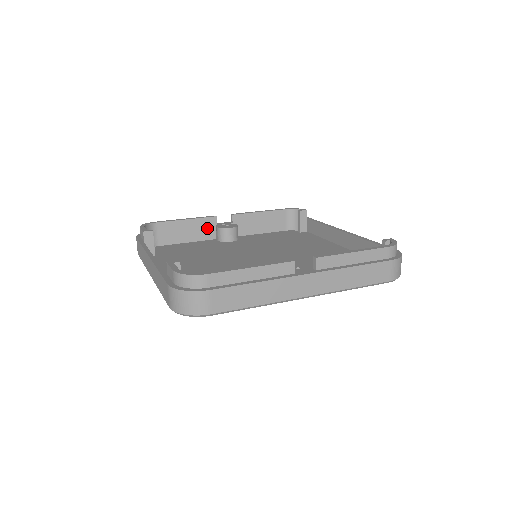
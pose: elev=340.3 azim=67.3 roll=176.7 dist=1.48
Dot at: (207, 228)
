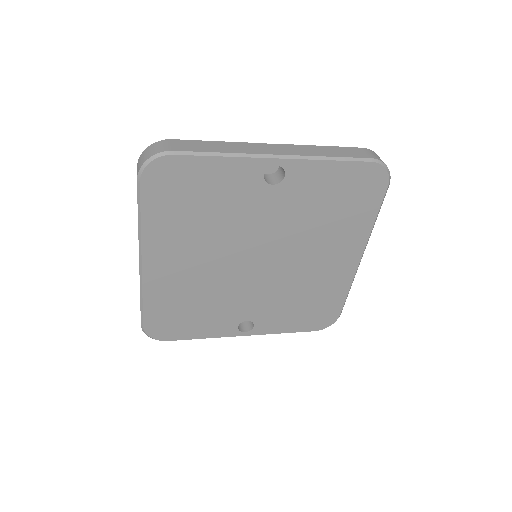
Dot at: occluded
